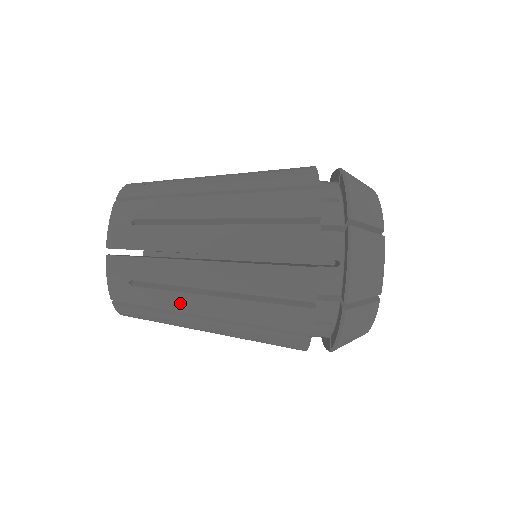
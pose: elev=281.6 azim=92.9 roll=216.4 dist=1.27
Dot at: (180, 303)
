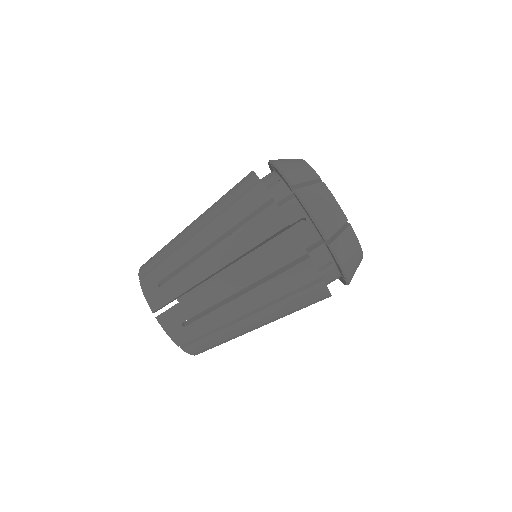
Dot at: (223, 316)
